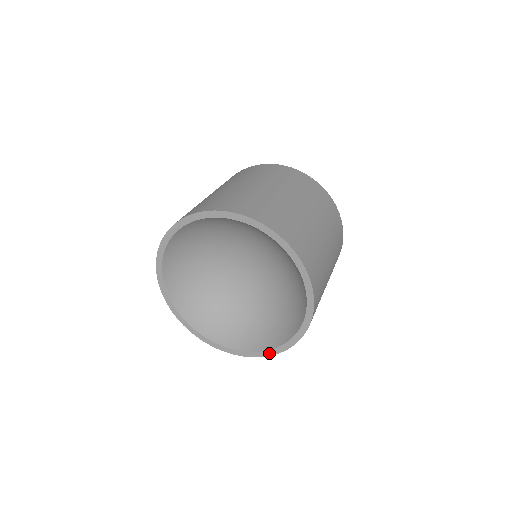
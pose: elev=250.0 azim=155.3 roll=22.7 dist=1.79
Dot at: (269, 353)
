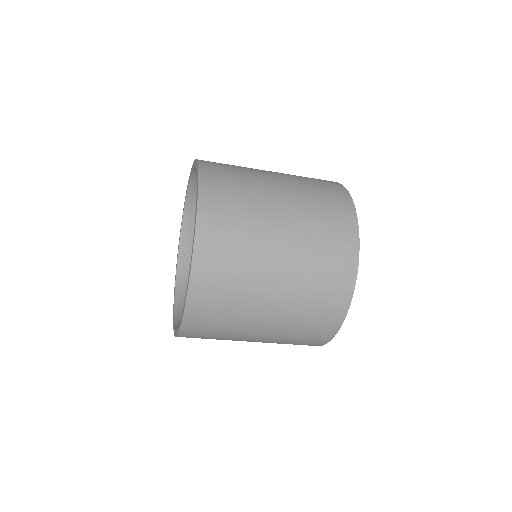
Dot at: occluded
